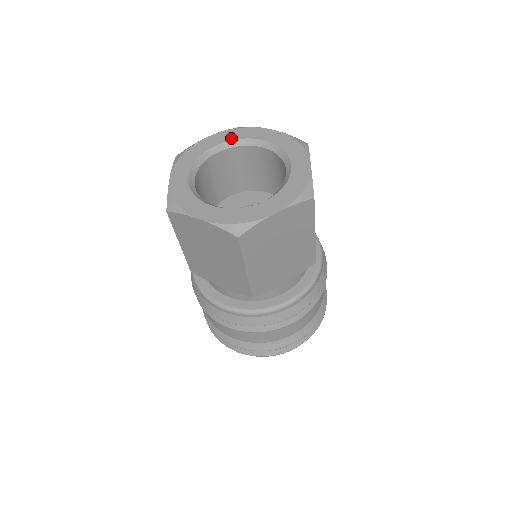
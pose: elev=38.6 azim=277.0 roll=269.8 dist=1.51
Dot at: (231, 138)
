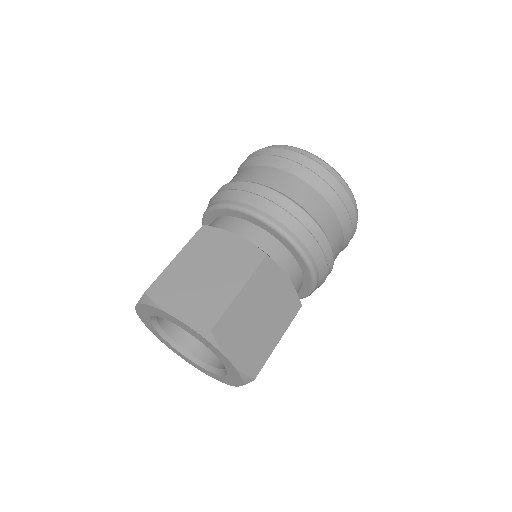
Dot at: (152, 314)
